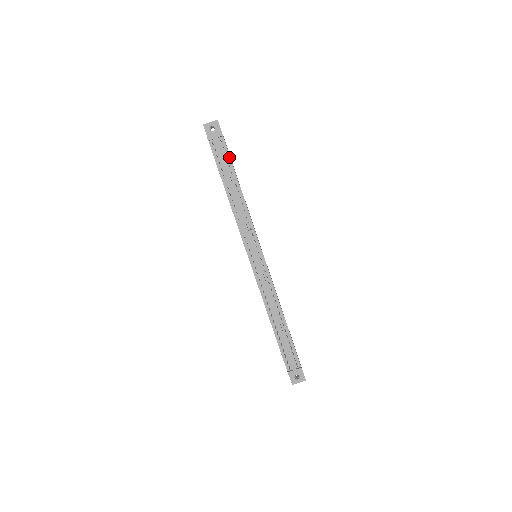
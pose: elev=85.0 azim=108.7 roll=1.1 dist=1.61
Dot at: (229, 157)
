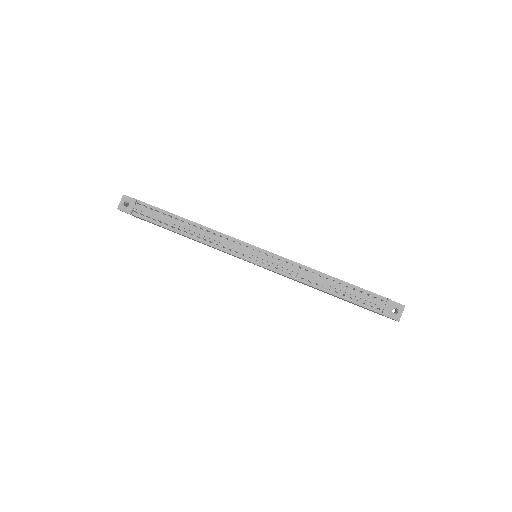
Dot at: (157, 209)
